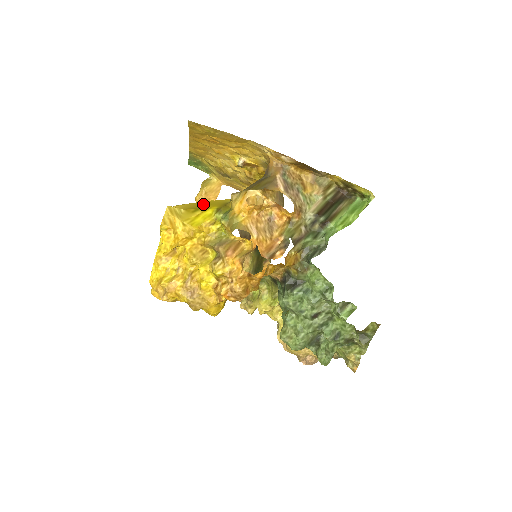
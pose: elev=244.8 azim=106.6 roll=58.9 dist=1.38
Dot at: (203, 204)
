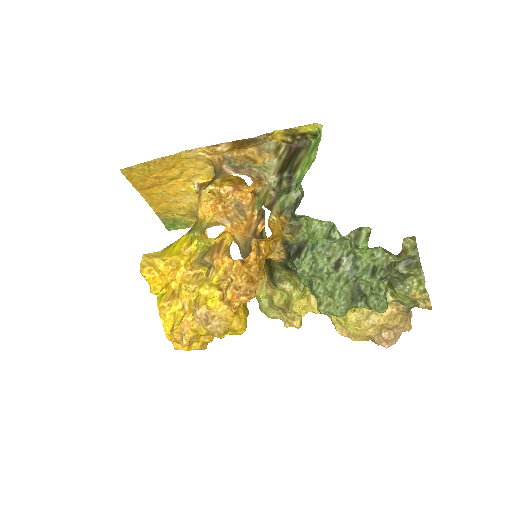
Dot at: occluded
